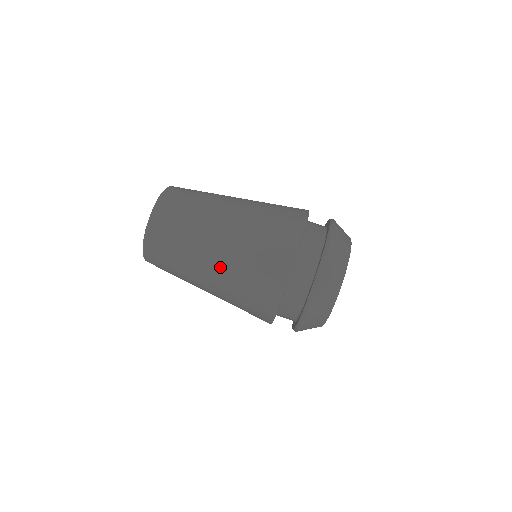
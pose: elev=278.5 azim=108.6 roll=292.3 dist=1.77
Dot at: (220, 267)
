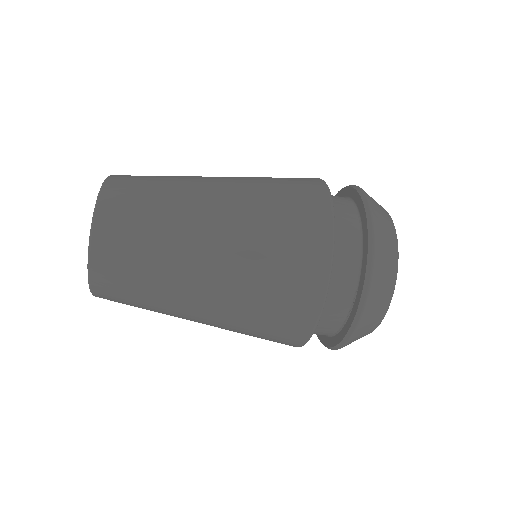
Dot at: occluded
